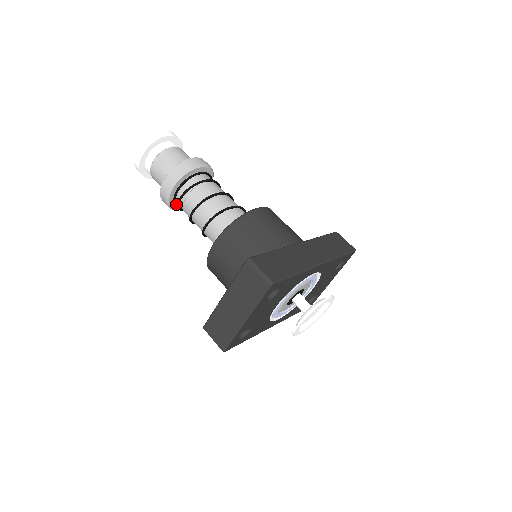
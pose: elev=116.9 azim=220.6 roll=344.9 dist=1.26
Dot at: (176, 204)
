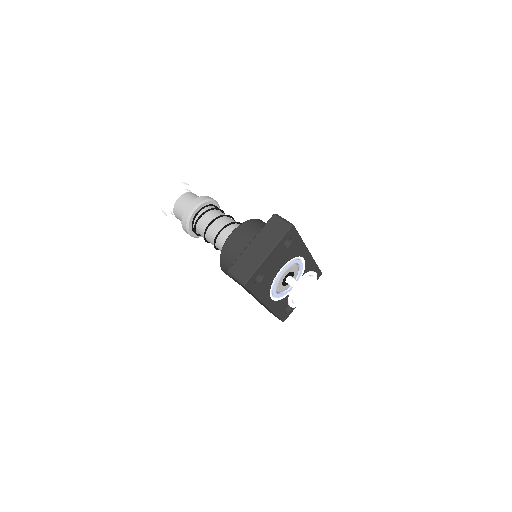
Dot at: (193, 224)
